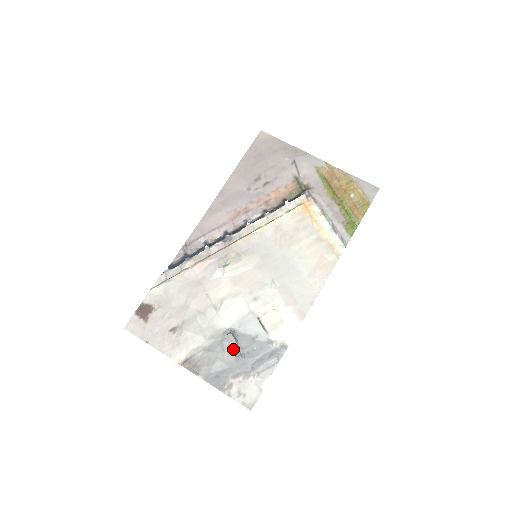
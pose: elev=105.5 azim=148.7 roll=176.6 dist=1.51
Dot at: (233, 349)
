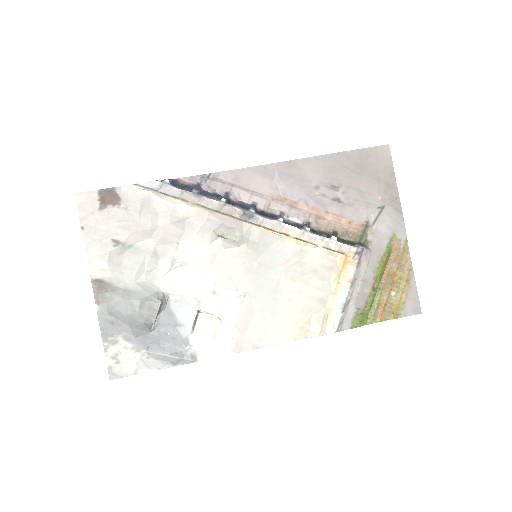
Dot at: (149, 316)
